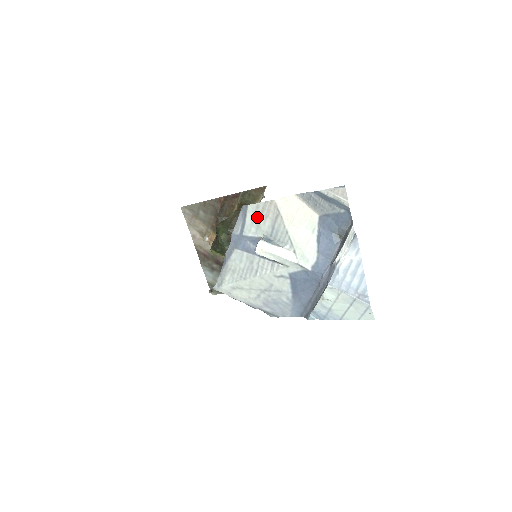
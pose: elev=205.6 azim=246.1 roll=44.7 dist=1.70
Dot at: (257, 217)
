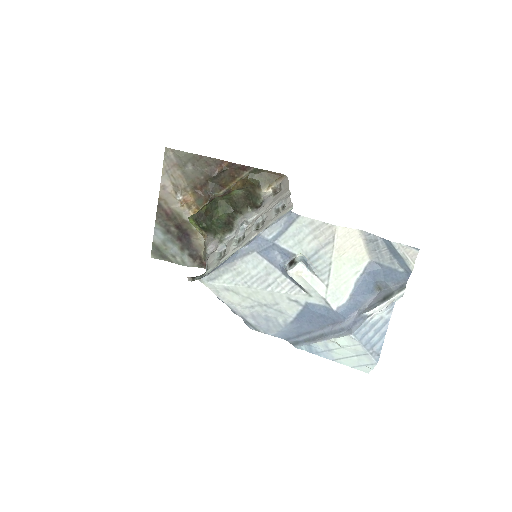
Dot at: (304, 233)
